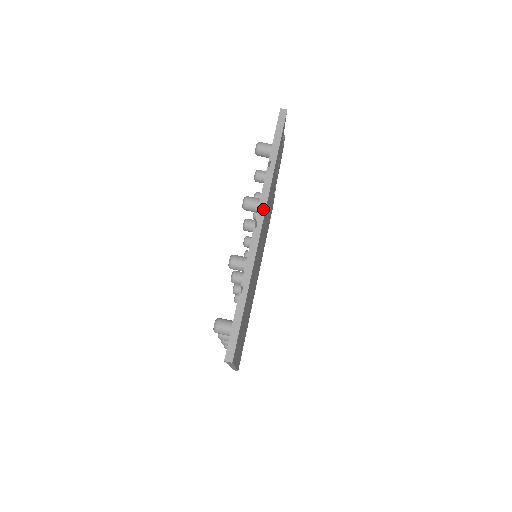
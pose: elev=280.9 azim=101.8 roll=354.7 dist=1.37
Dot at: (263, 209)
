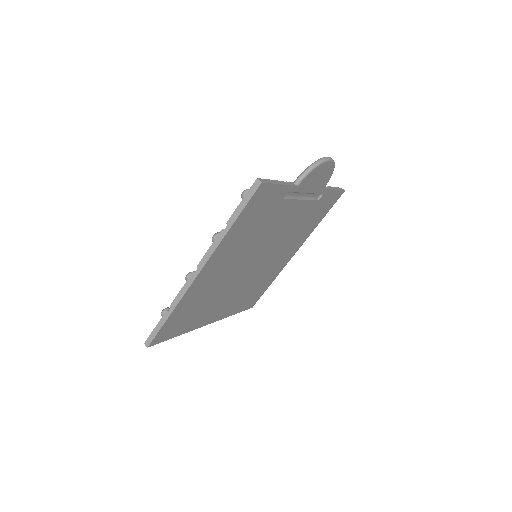
Dot at: (205, 261)
